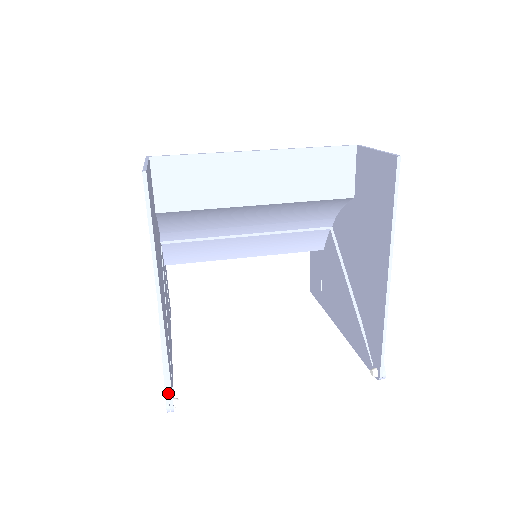
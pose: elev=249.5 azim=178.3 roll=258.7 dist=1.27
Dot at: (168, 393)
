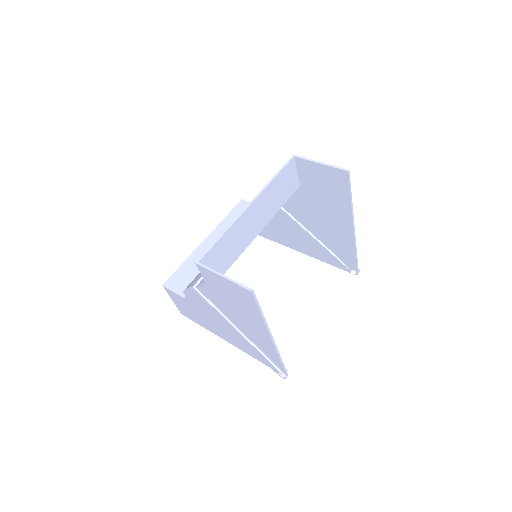
Dot at: (285, 371)
